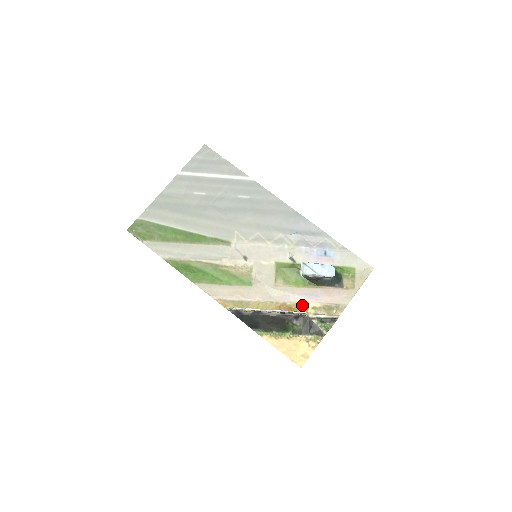
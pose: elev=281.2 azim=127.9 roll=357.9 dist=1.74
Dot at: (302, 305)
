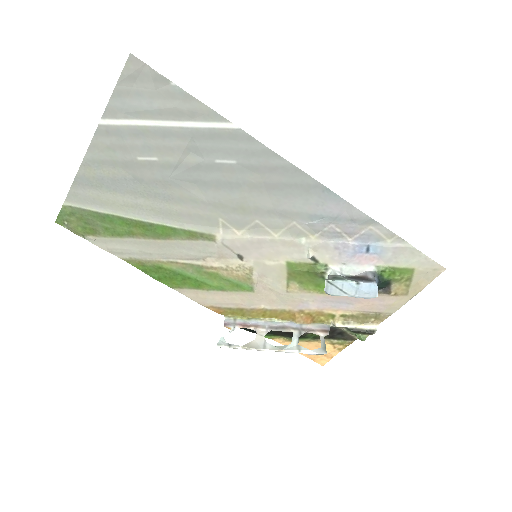
Dot at: (326, 313)
